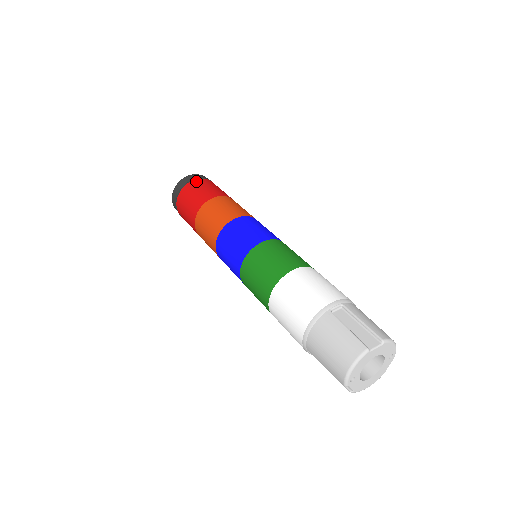
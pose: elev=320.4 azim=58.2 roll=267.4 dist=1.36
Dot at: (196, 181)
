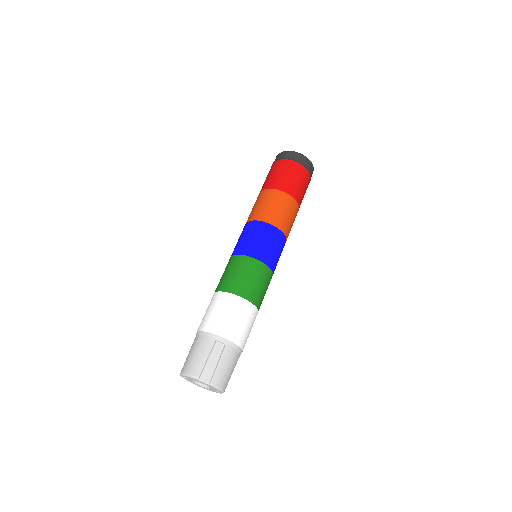
Dot at: (295, 164)
